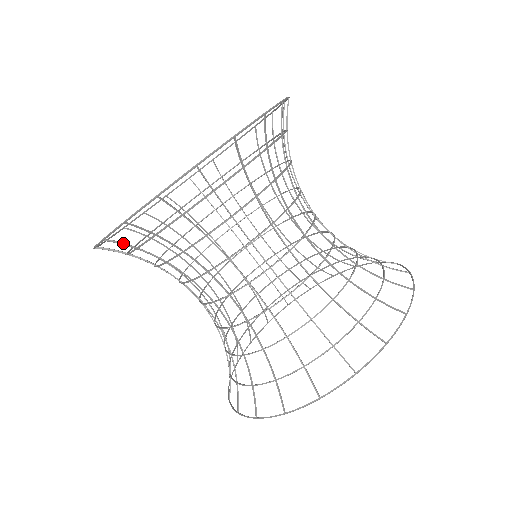
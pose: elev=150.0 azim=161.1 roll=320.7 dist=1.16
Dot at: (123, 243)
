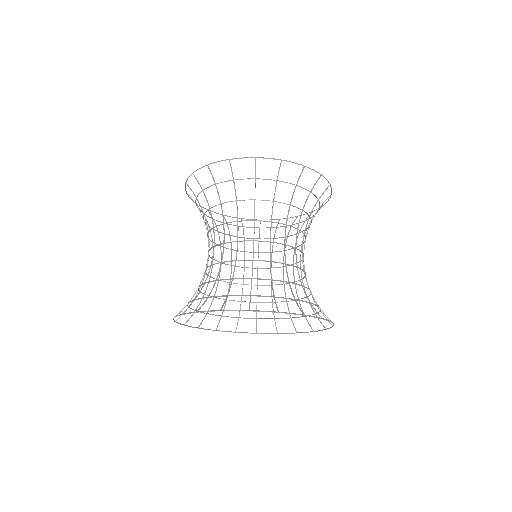
Dot at: occluded
